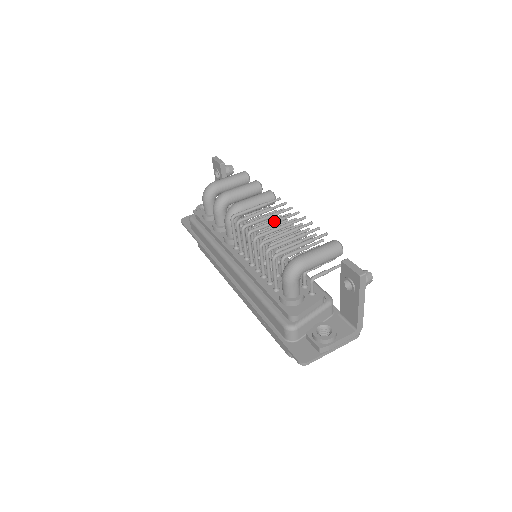
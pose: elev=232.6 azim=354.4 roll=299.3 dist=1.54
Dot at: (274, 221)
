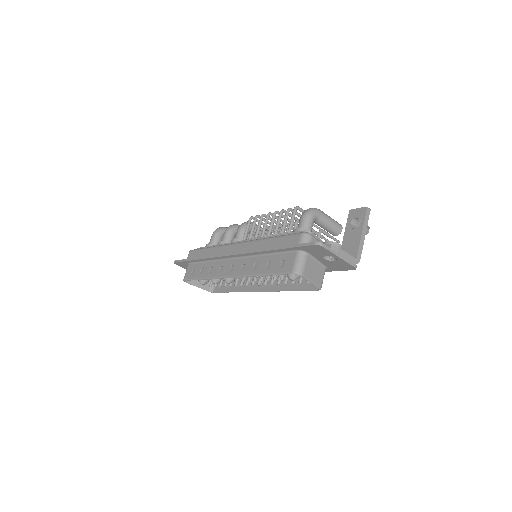
Dot at: occluded
